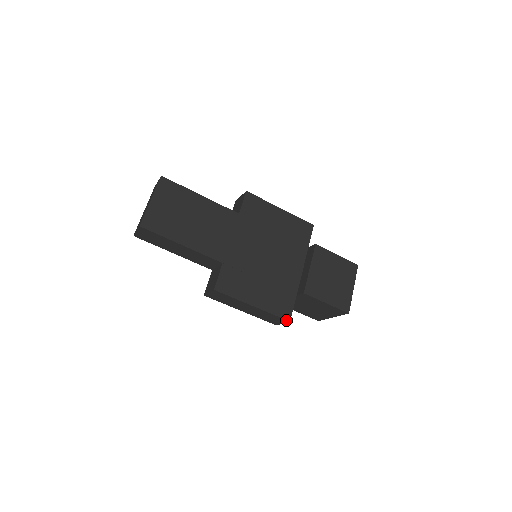
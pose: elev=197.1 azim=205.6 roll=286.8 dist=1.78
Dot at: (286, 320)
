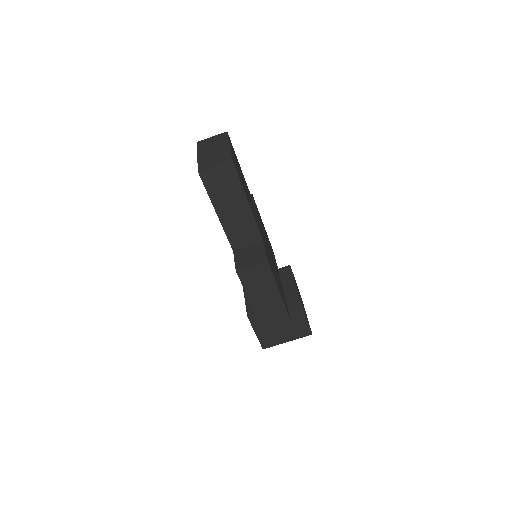
Dot at: (290, 322)
